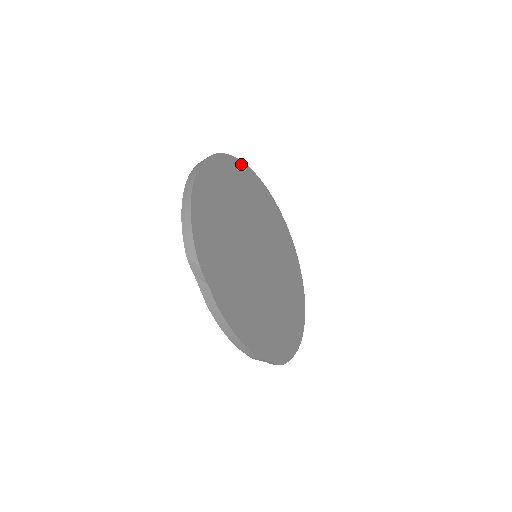
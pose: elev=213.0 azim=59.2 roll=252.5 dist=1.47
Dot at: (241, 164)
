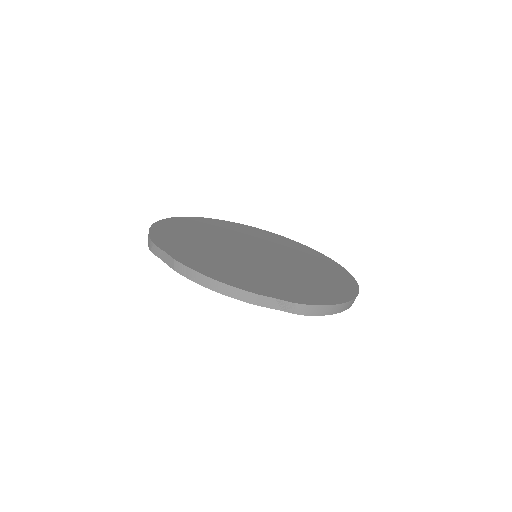
Dot at: (235, 224)
